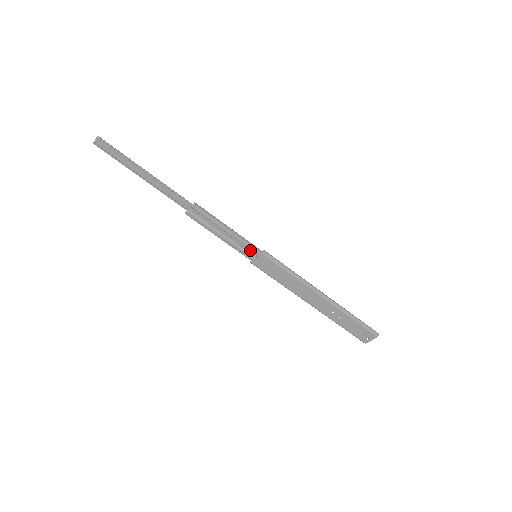
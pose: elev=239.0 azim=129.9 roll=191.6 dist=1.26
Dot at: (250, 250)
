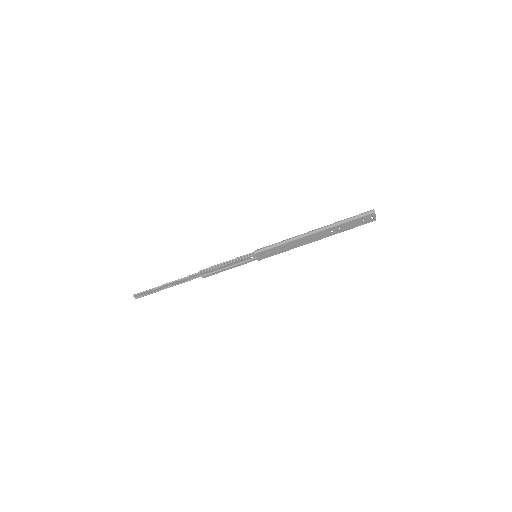
Dot at: (249, 258)
